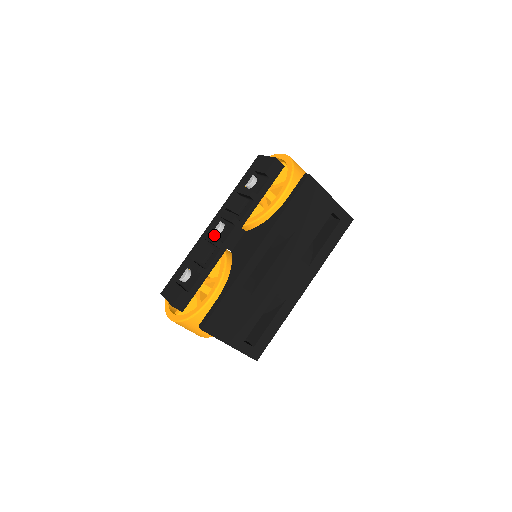
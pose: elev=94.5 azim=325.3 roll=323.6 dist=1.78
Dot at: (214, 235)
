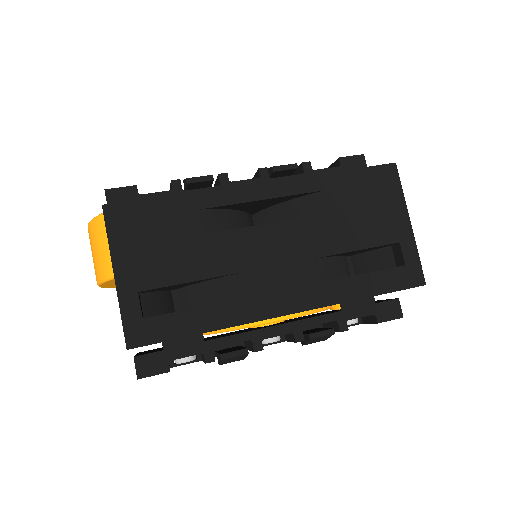
Dot at: occluded
